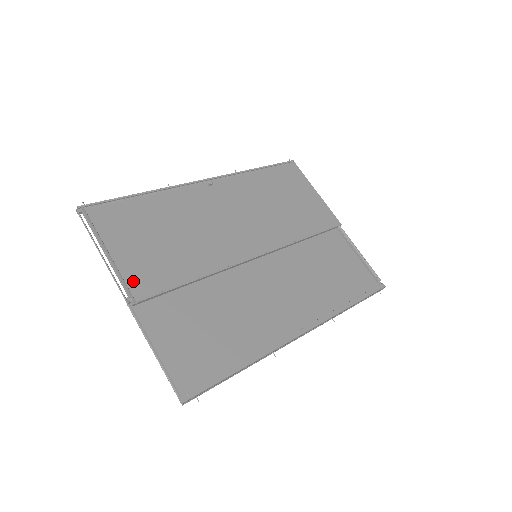
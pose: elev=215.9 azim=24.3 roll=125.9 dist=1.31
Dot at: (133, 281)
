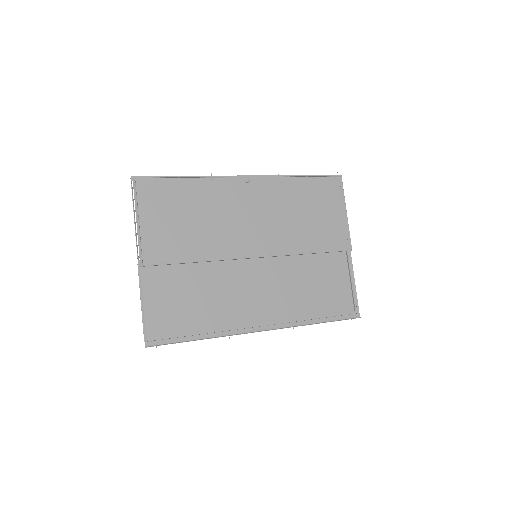
Dot at: (148, 249)
